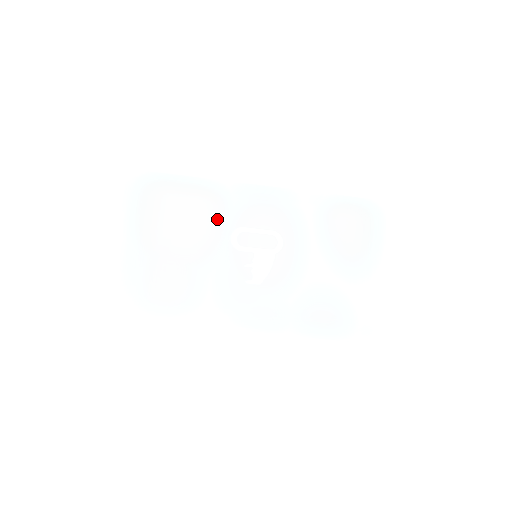
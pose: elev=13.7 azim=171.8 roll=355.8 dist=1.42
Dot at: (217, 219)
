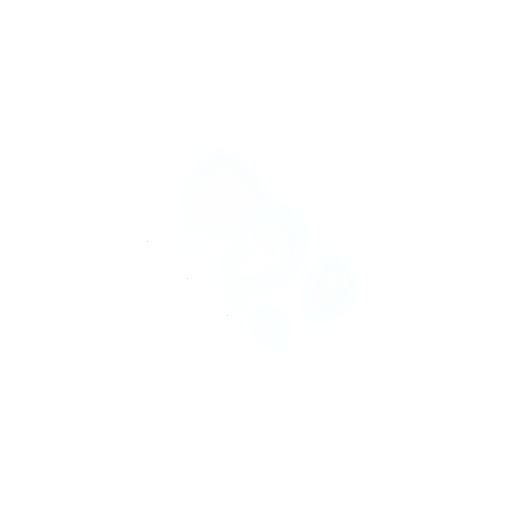
Dot at: (250, 212)
